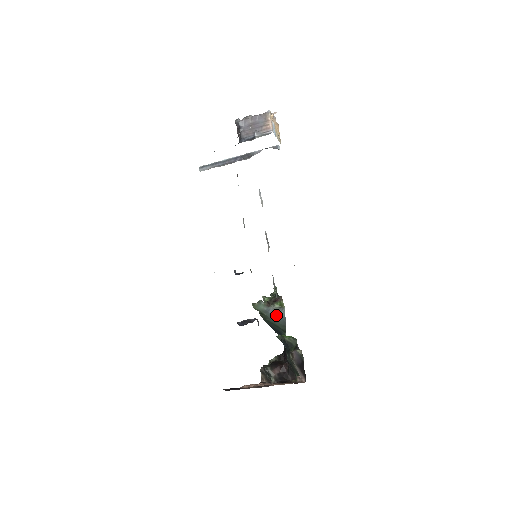
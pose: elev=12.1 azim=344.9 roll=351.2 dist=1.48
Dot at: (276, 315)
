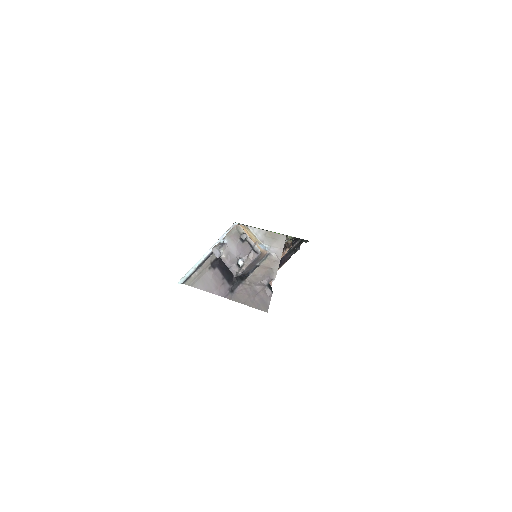
Dot at: occluded
